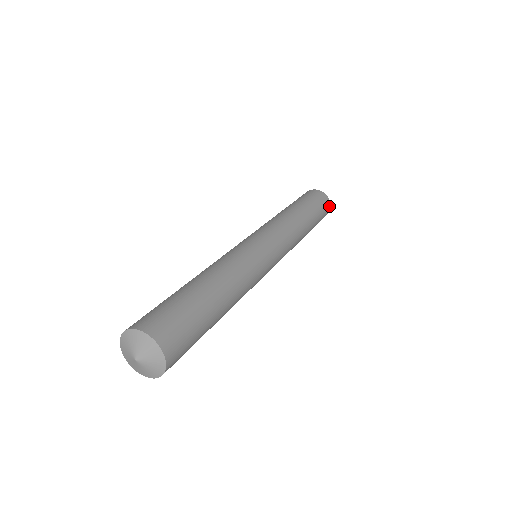
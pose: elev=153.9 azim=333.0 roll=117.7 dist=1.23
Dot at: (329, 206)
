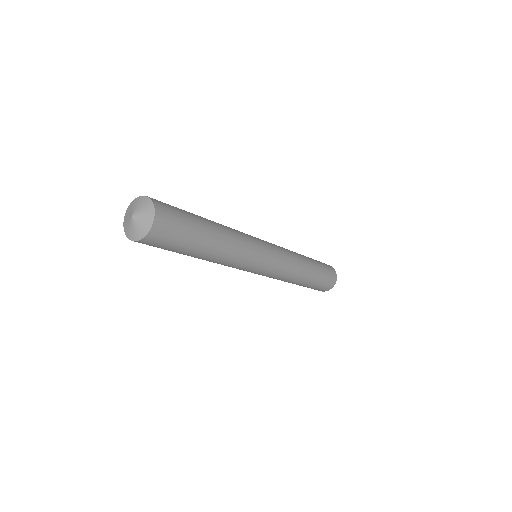
Dot at: (334, 282)
